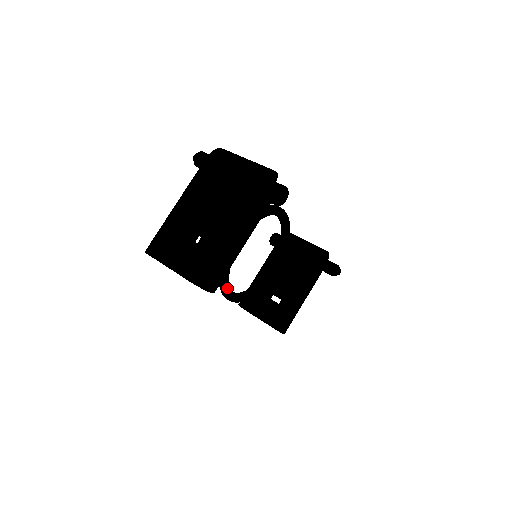
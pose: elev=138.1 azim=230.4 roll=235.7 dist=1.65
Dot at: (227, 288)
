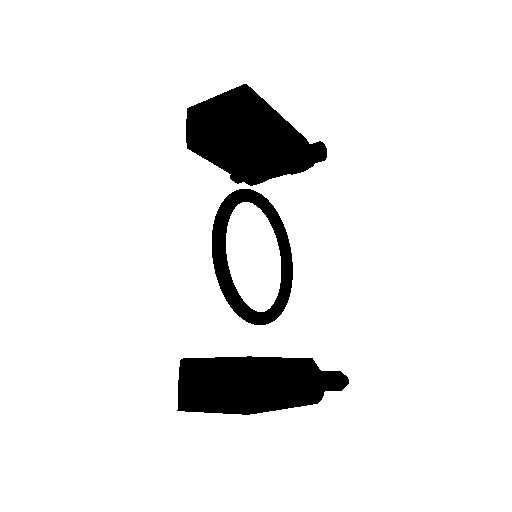
Dot at: (228, 211)
